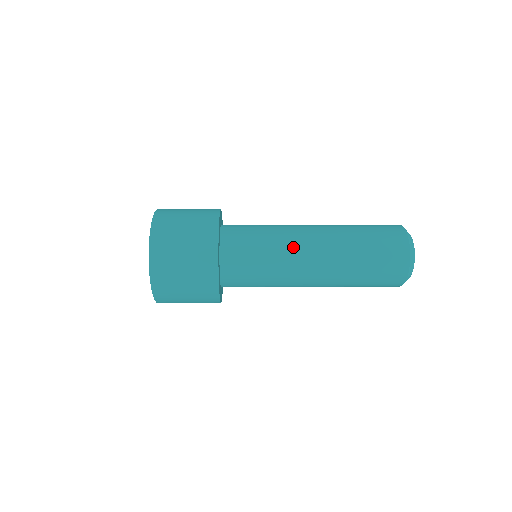
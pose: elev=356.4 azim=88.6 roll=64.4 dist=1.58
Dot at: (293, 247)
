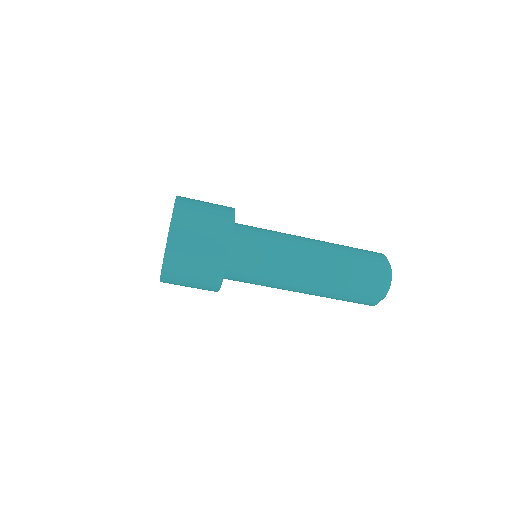
Dot at: (294, 238)
